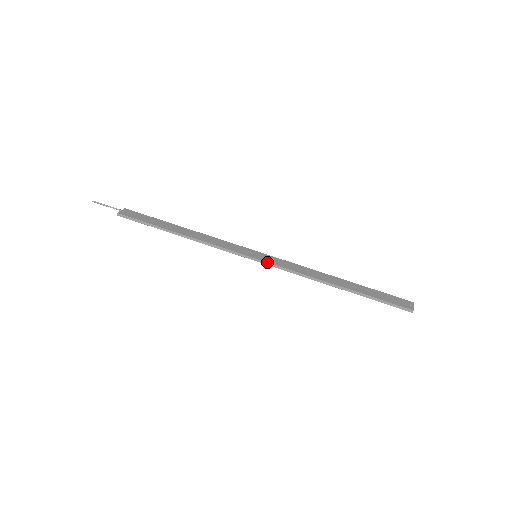
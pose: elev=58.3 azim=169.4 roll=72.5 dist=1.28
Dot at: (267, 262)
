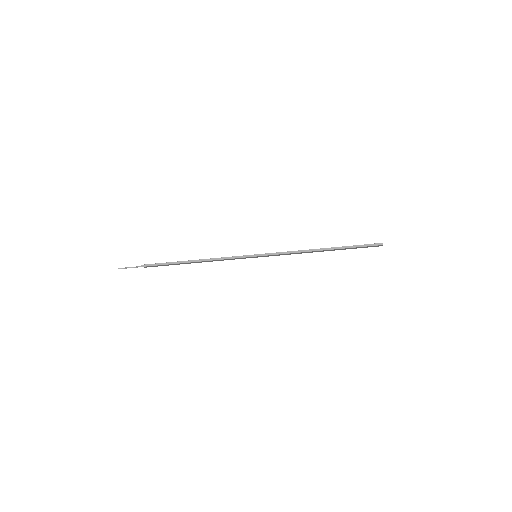
Dot at: (266, 253)
